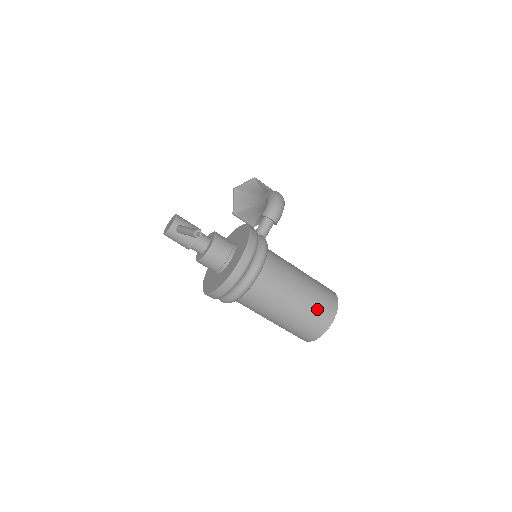
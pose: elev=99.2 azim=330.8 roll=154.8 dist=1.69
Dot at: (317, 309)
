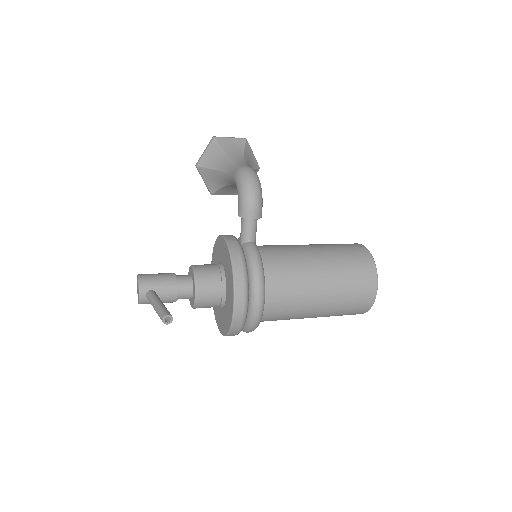
Dot at: (352, 292)
